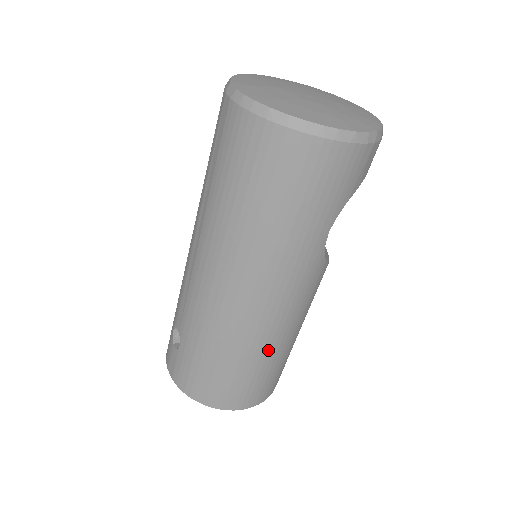
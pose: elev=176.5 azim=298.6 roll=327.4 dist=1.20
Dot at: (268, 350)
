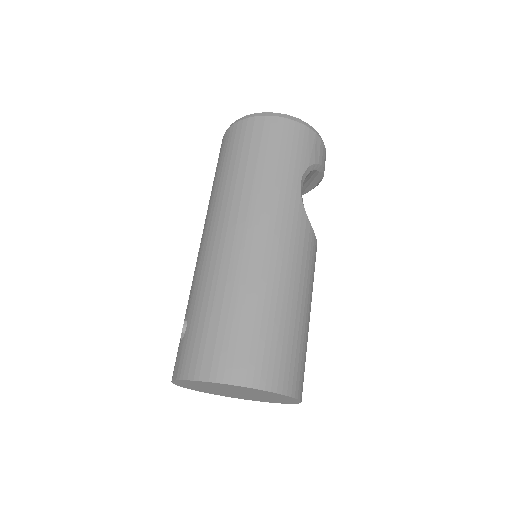
Dot at: (271, 295)
